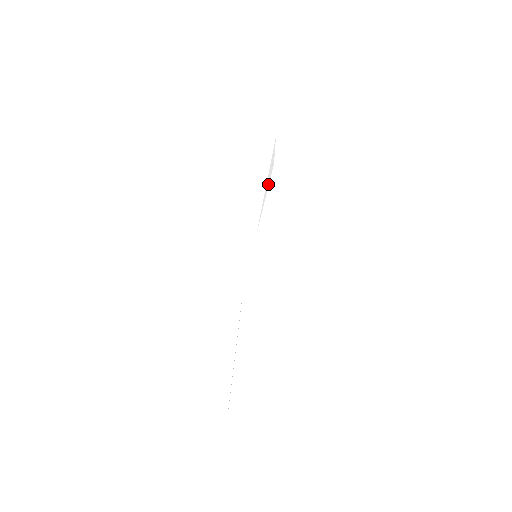
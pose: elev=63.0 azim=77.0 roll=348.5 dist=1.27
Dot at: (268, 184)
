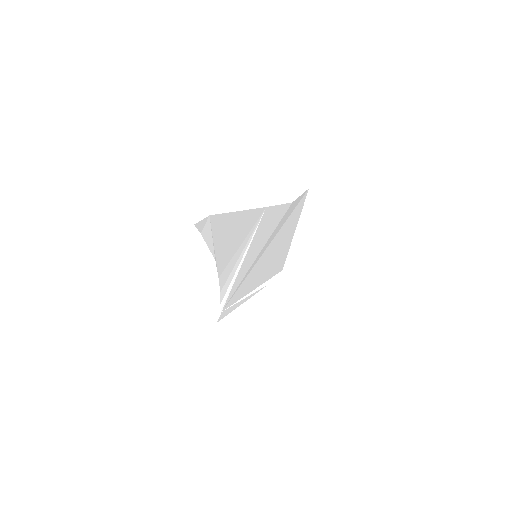
Dot at: (256, 291)
